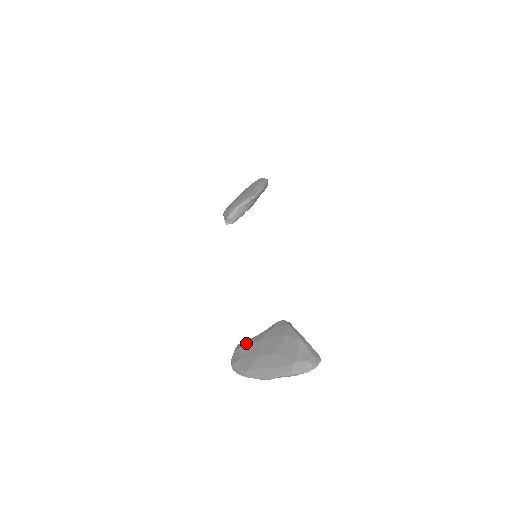
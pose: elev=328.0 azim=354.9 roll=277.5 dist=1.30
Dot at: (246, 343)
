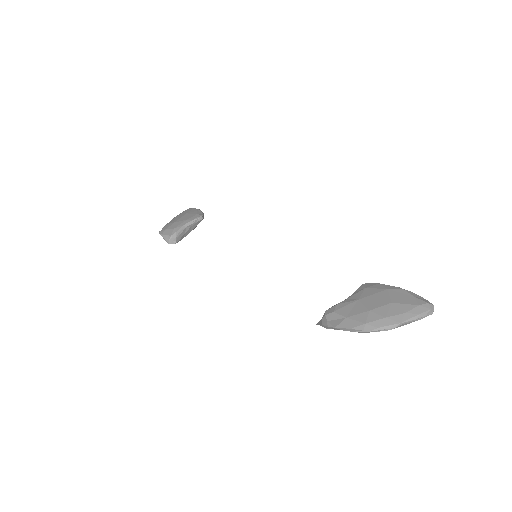
Dot at: (340, 305)
